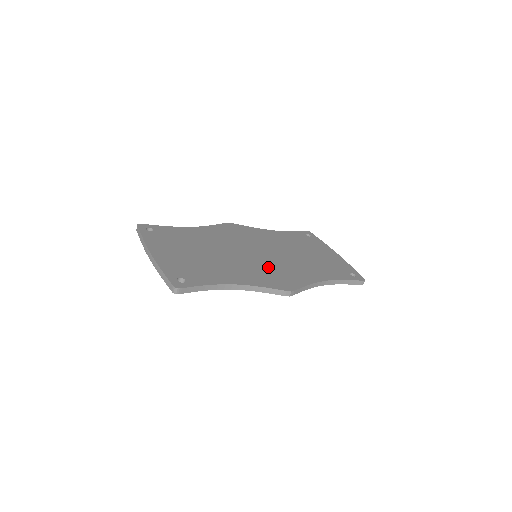
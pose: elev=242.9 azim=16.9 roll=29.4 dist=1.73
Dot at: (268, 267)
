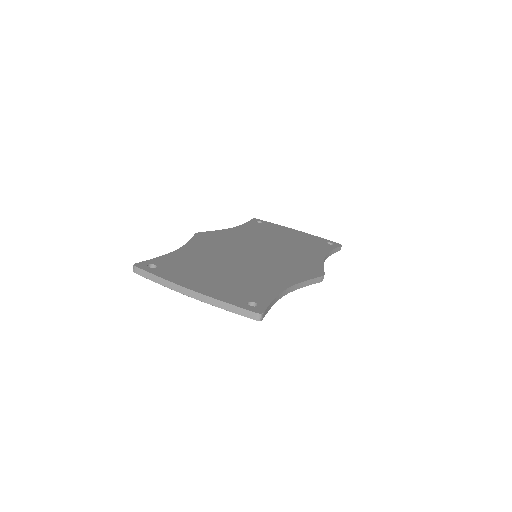
Dot at: (282, 262)
